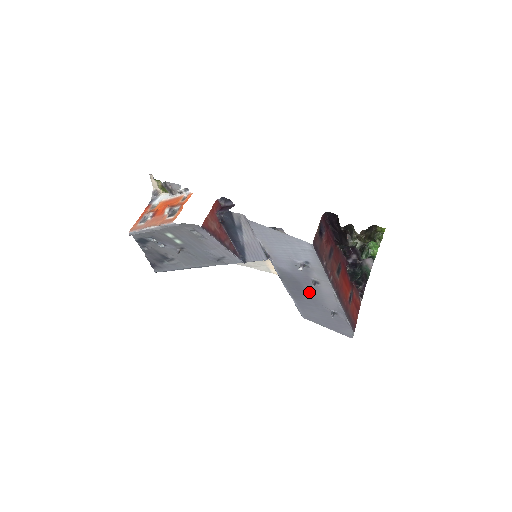
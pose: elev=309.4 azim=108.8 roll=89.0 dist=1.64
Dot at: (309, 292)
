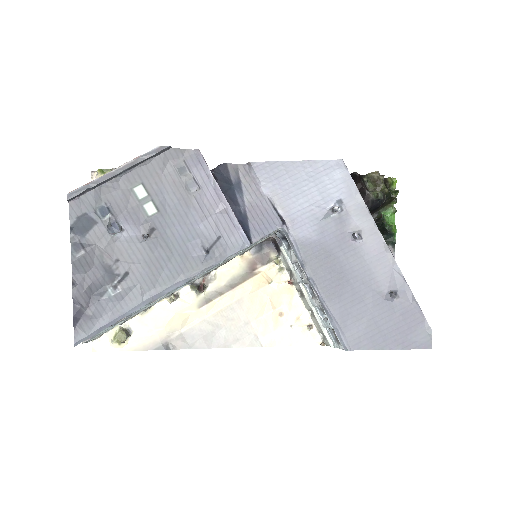
Dot at: (349, 270)
